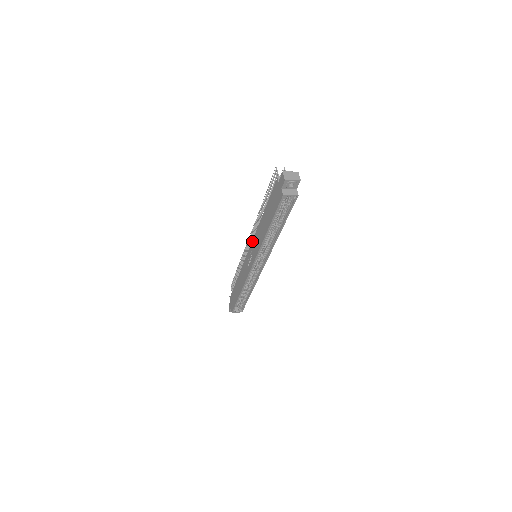
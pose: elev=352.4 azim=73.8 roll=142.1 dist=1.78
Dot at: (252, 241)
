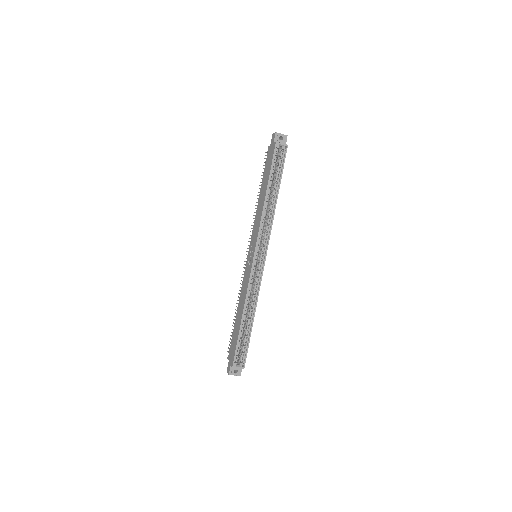
Dot at: (251, 237)
